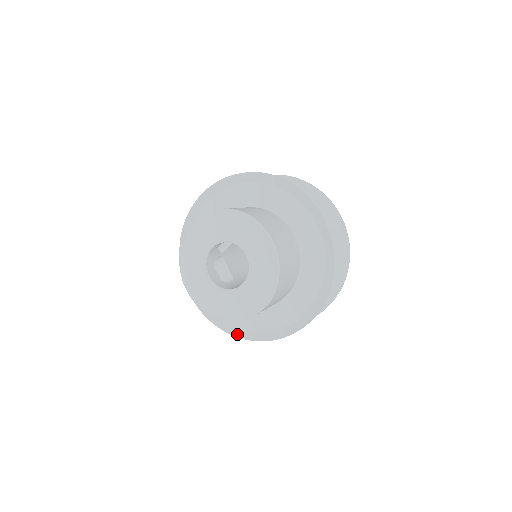
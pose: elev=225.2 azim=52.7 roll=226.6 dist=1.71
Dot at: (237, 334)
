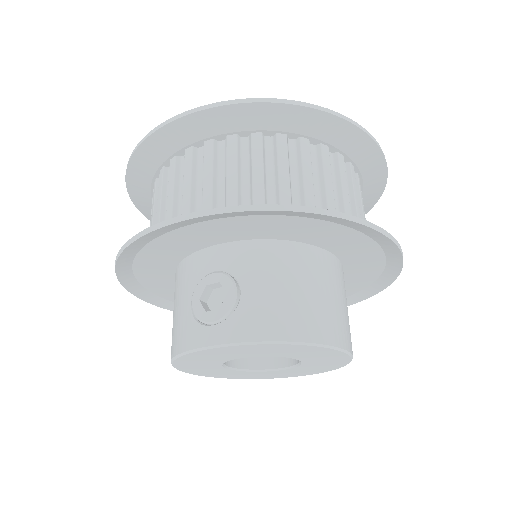
Dot at: occluded
